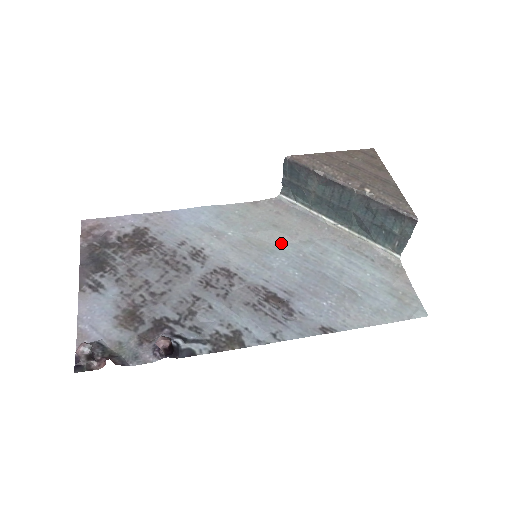
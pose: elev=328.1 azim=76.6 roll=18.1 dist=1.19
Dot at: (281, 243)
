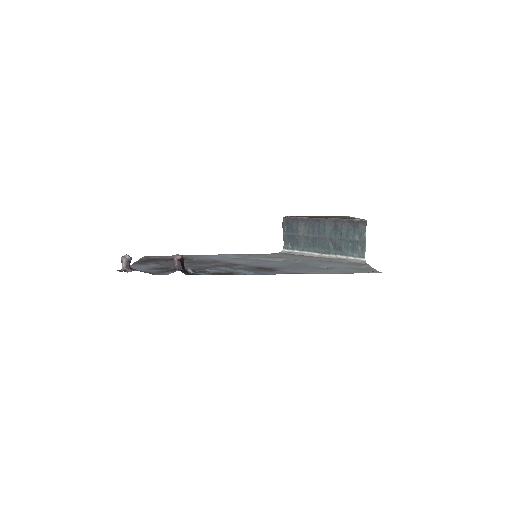
Dot at: (278, 260)
